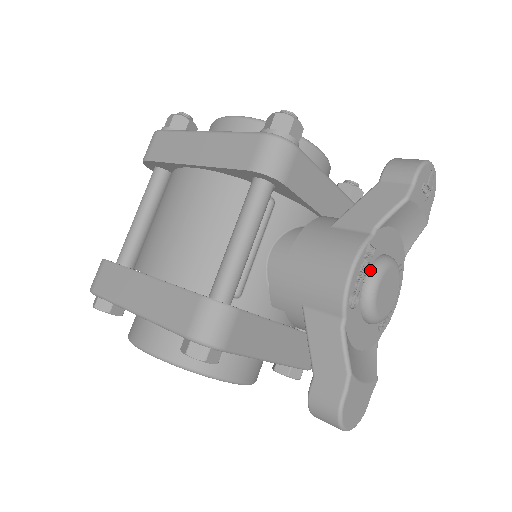
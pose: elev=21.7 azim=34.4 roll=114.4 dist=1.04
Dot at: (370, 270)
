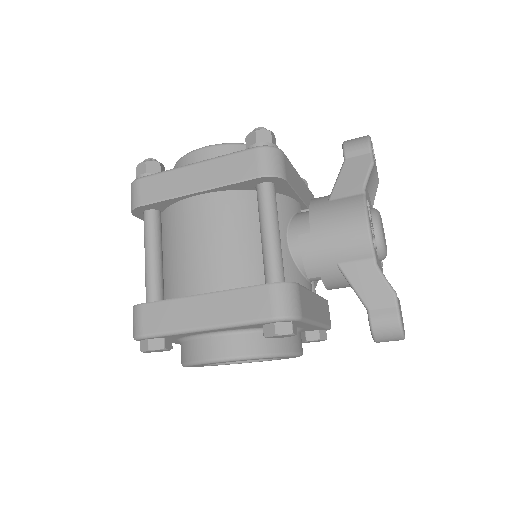
Dot at: (372, 219)
